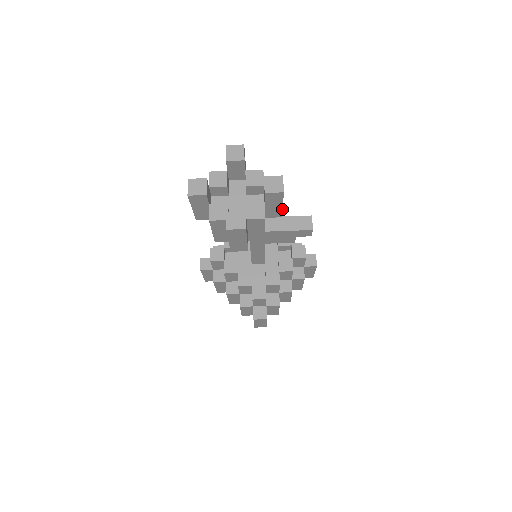
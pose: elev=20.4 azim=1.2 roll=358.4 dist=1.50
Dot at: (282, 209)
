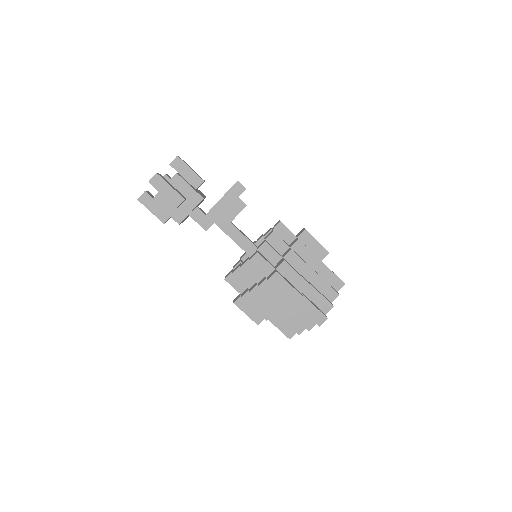
Dot at: (195, 173)
